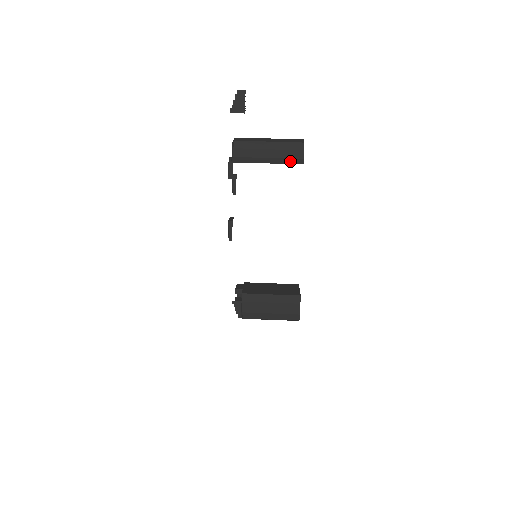
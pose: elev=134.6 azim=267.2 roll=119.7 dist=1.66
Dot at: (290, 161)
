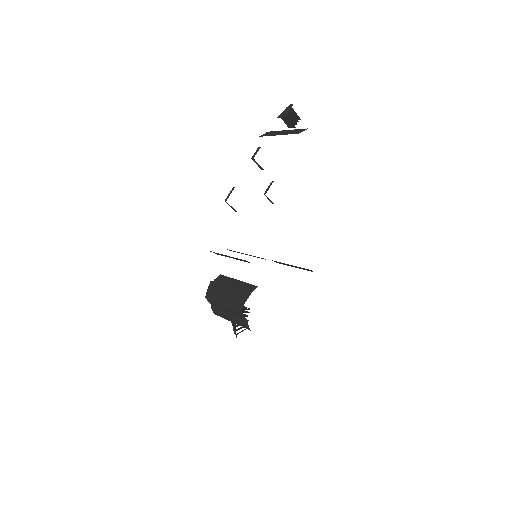
Dot at: (287, 134)
